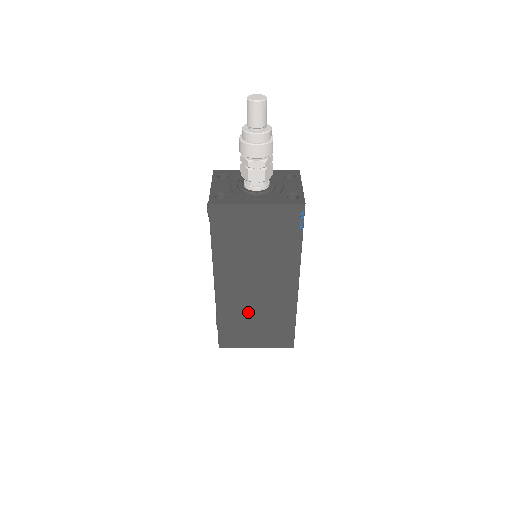
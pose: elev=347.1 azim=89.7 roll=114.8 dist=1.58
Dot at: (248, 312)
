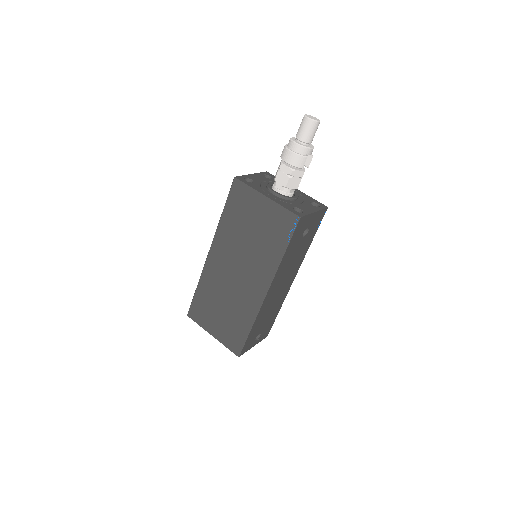
Dot at: (221, 295)
